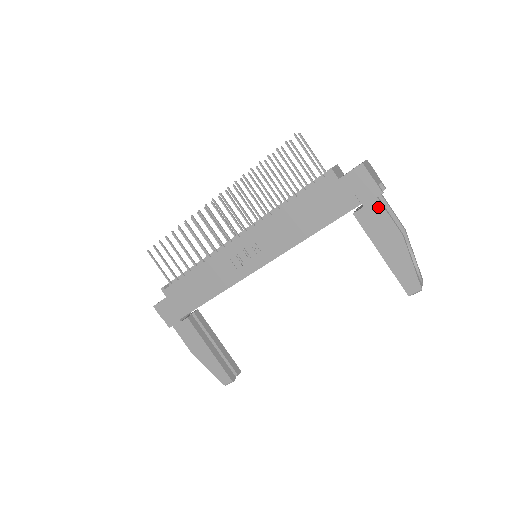
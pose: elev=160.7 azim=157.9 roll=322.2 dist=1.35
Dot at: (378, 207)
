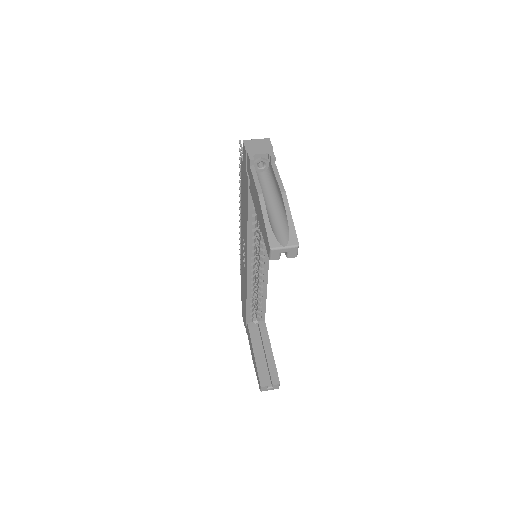
Dot at: (251, 175)
